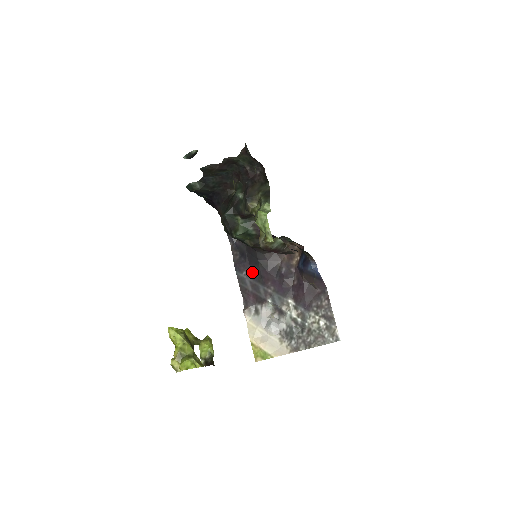
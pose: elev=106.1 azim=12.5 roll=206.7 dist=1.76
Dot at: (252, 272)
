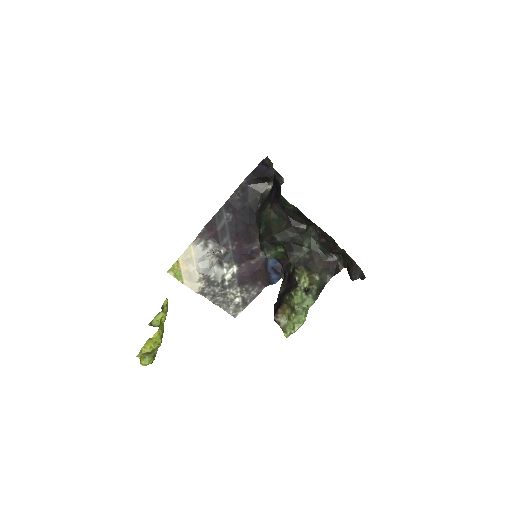
Dot at: (234, 221)
